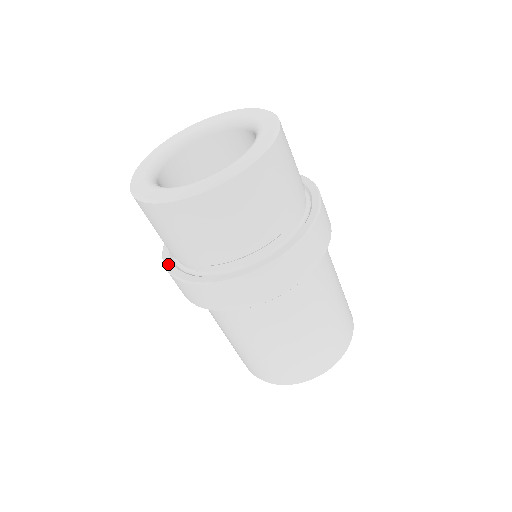
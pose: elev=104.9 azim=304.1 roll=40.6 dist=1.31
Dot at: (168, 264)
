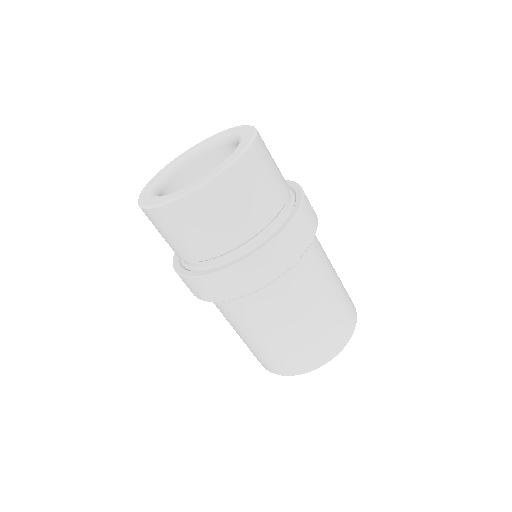
Dot at: (175, 255)
